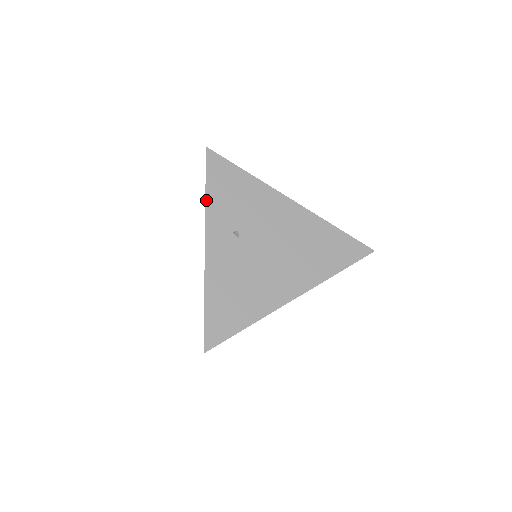
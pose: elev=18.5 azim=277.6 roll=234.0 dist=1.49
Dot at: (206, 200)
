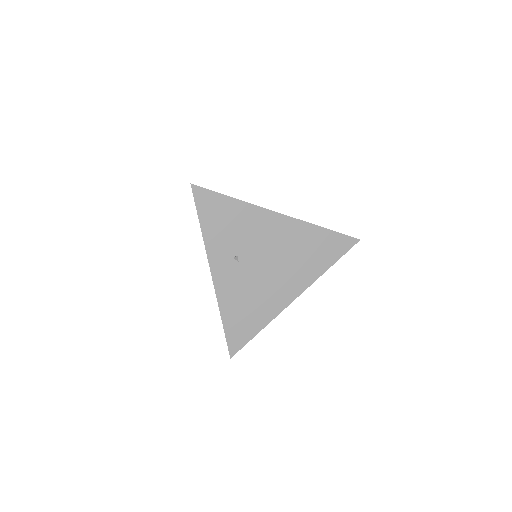
Dot at: (203, 236)
